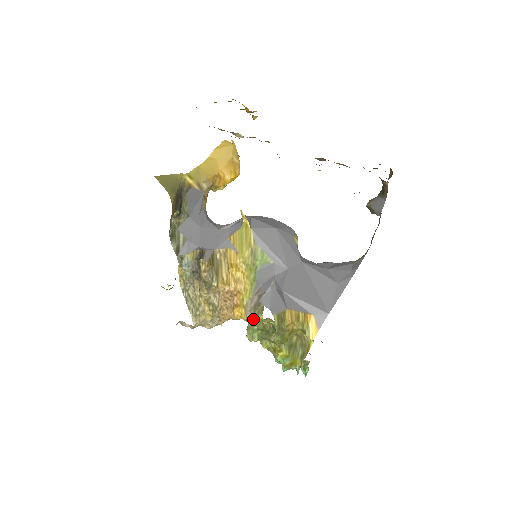
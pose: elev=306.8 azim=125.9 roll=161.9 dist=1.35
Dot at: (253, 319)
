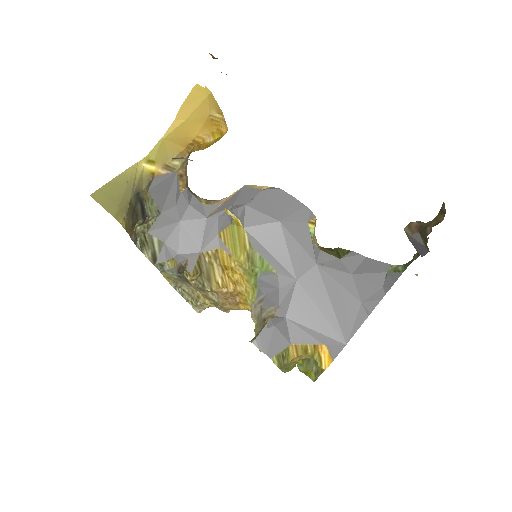
Dot at: occluded
